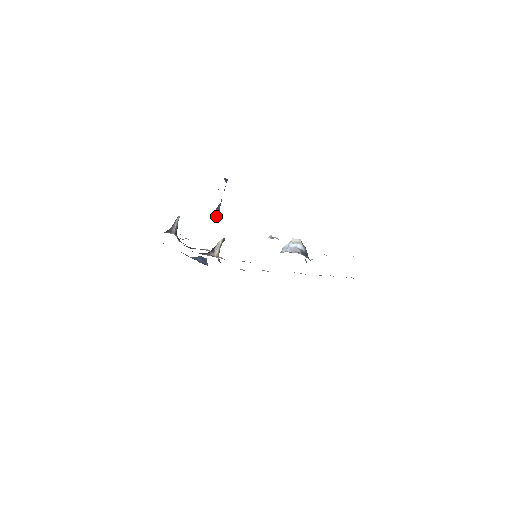
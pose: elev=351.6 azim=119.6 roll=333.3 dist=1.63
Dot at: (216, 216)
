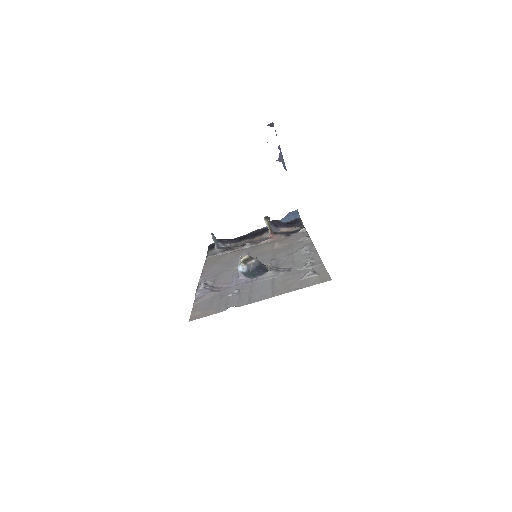
Dot at: (283, 166)
